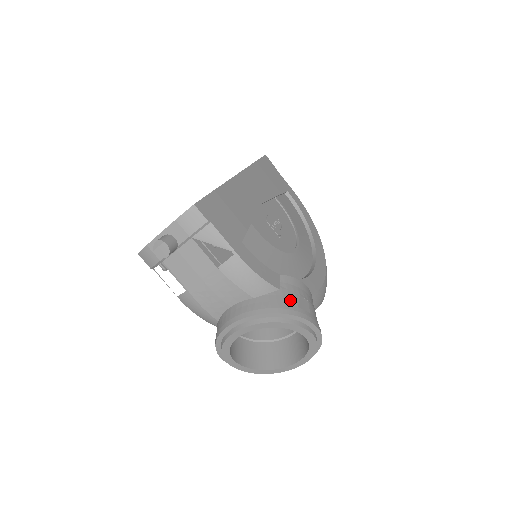
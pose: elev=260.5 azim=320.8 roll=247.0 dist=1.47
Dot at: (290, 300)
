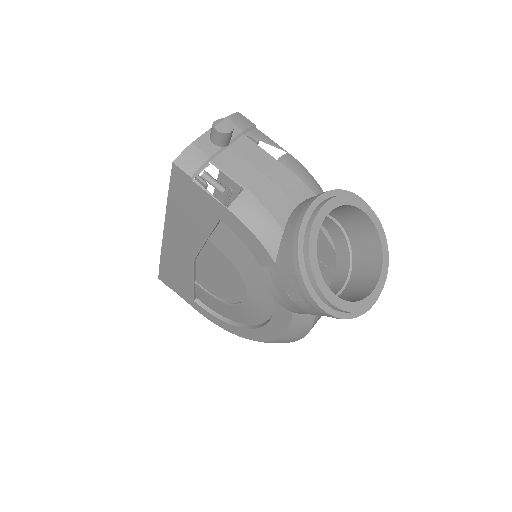
Dot at: occluded
